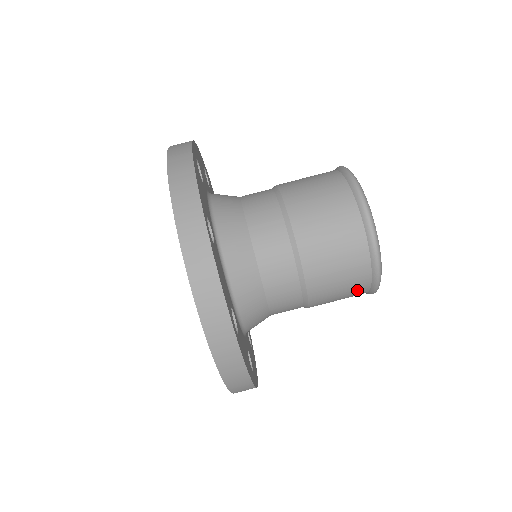
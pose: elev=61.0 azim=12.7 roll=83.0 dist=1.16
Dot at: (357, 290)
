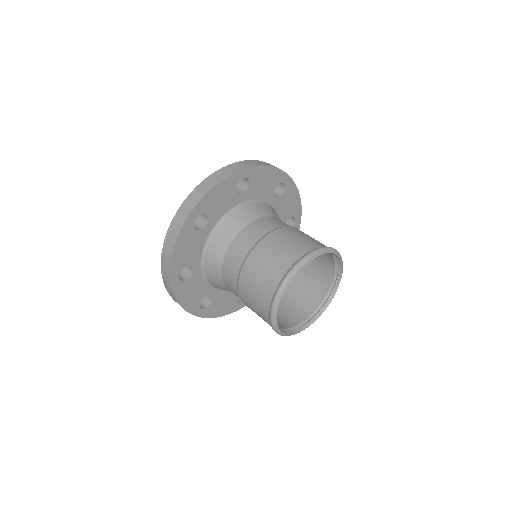
Dot at: occluded
